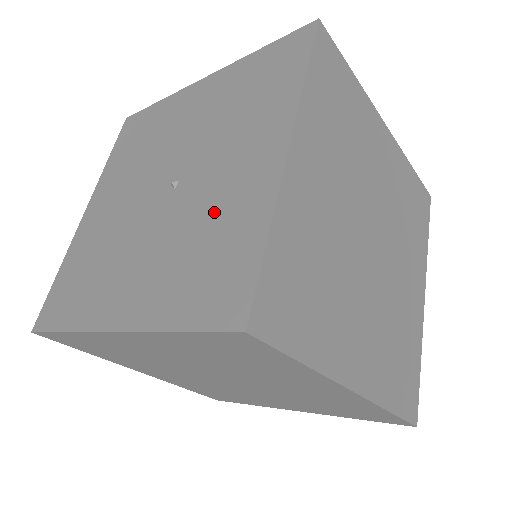
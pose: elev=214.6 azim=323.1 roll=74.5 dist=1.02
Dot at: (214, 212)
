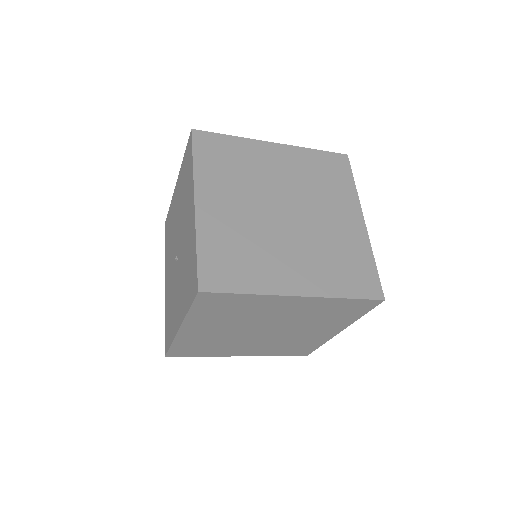
Dot at: (173, 305)
